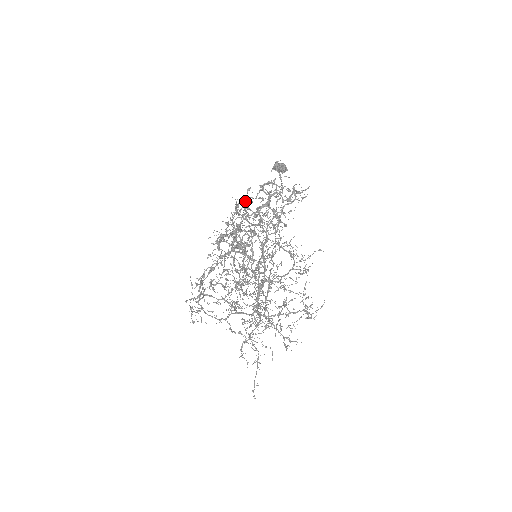
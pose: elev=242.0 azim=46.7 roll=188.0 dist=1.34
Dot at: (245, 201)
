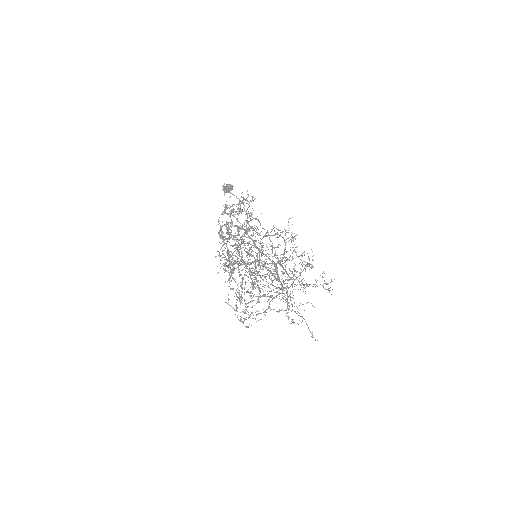
Dot at: occluded
